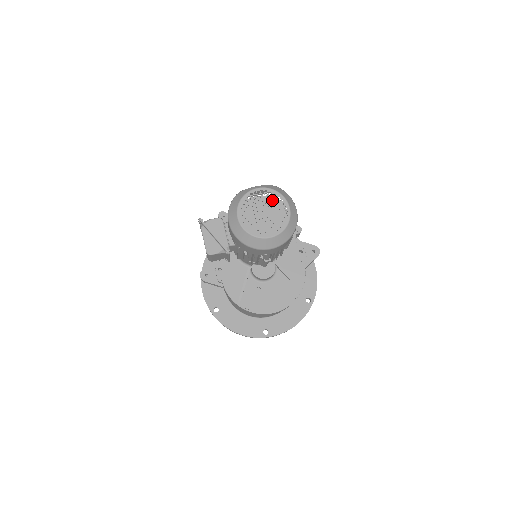
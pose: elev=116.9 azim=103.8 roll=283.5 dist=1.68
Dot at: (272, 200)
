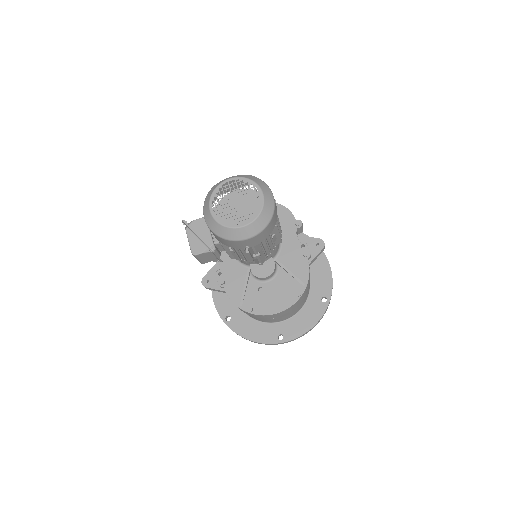
Dot at: (252, 191)
